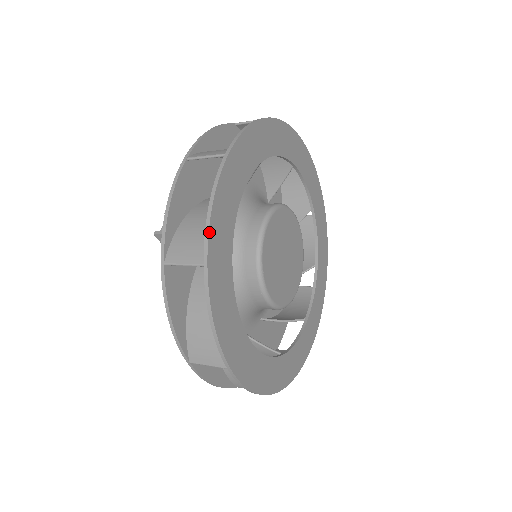
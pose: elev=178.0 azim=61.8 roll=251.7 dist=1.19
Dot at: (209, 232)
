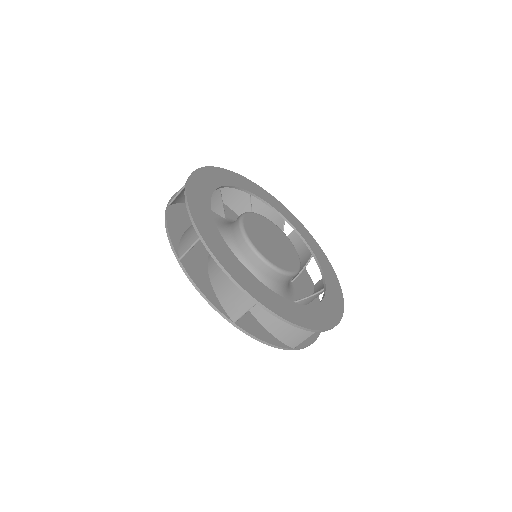
Dot at: (225, 169)
